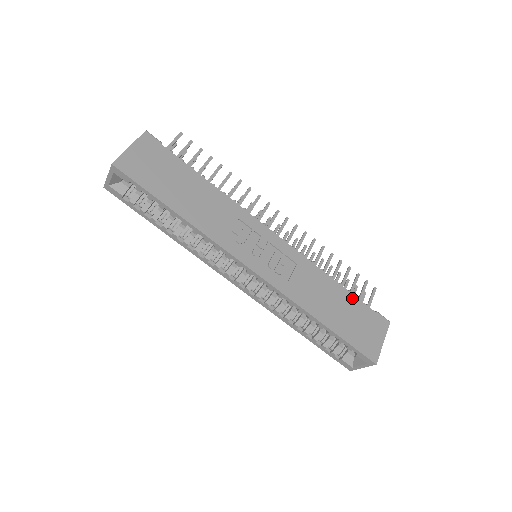
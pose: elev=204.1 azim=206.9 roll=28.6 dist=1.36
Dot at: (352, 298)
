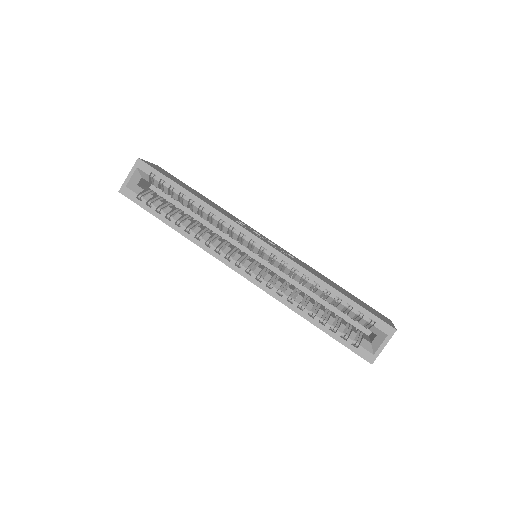
Dot at: (350, 293)
